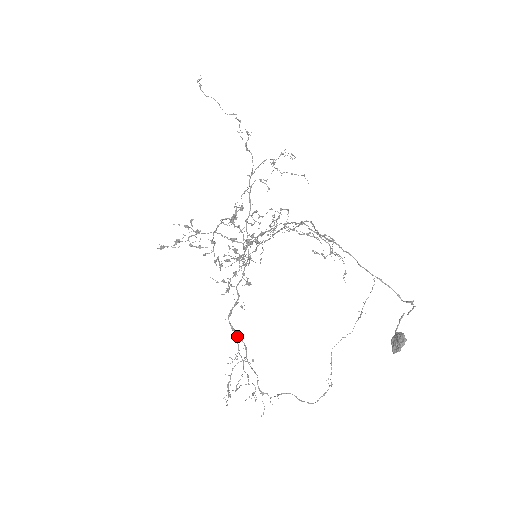
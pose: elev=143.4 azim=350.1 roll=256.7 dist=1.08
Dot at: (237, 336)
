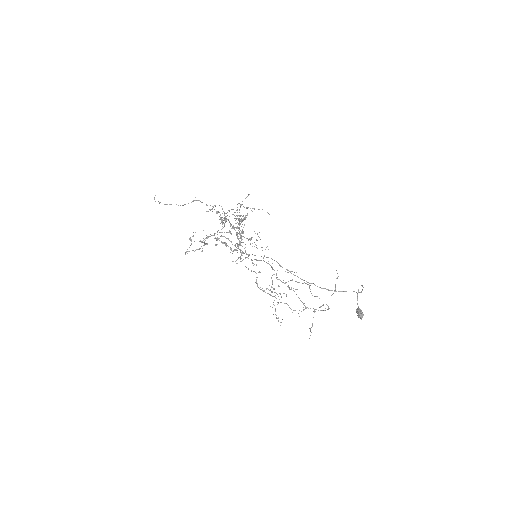
Dot at: (266, 288)
